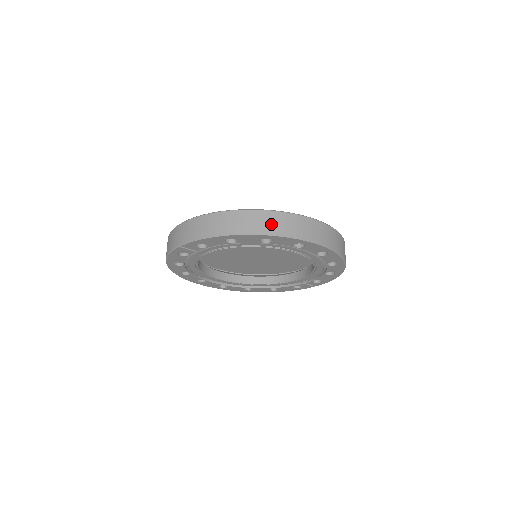
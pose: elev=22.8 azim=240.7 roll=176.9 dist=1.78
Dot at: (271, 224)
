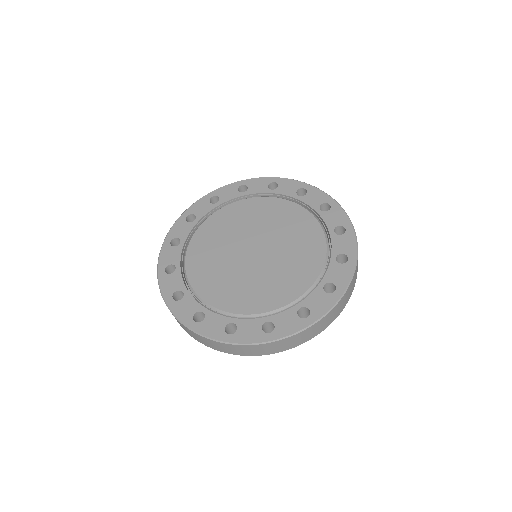
Dot at: (196, 337)
